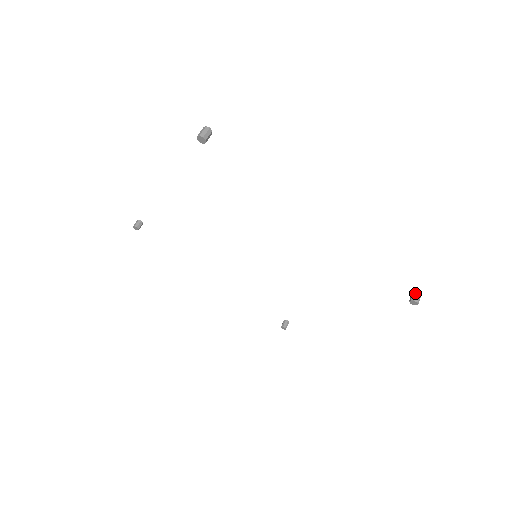
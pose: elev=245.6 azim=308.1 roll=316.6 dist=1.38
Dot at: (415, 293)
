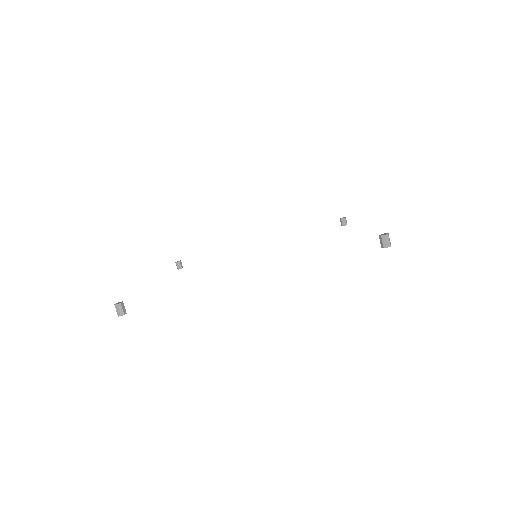
Dot at: (380, 239)
